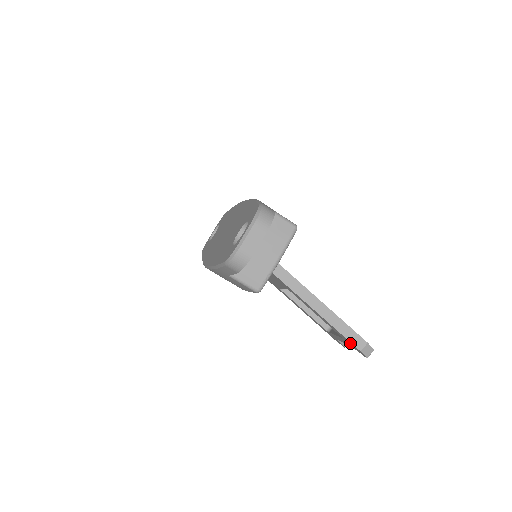
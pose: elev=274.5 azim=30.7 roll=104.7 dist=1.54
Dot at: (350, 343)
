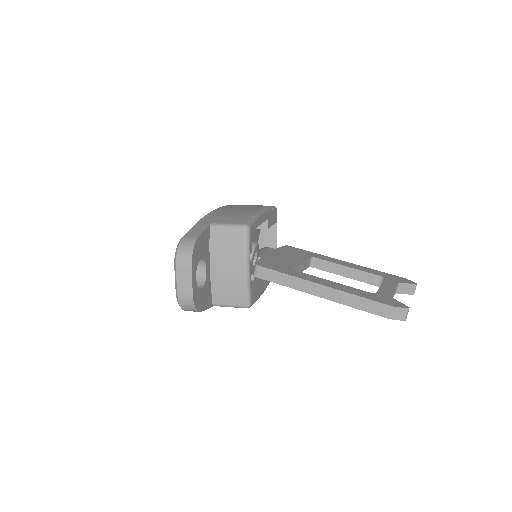
Dot at: occluded
